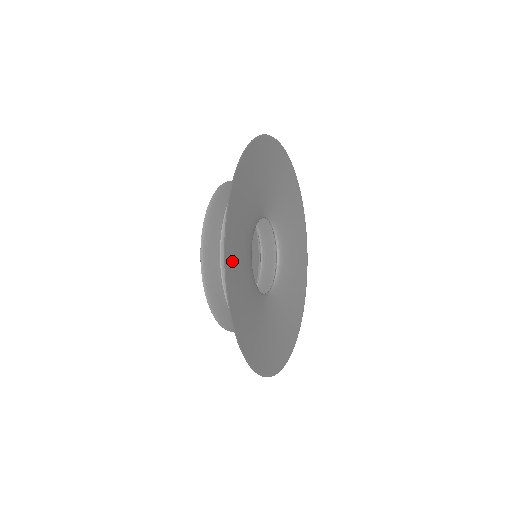
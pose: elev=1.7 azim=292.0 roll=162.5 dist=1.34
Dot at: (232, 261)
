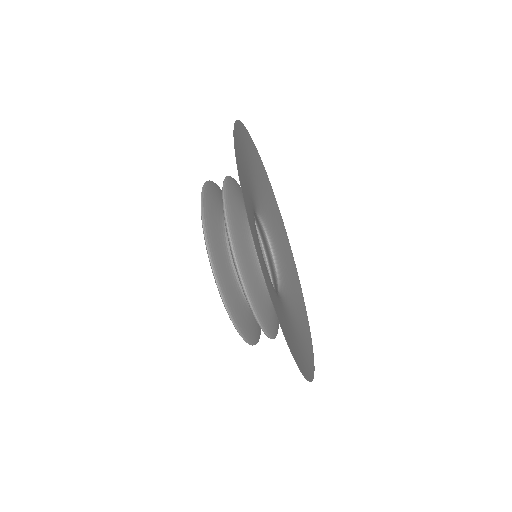
Dot at: (245, 200)
